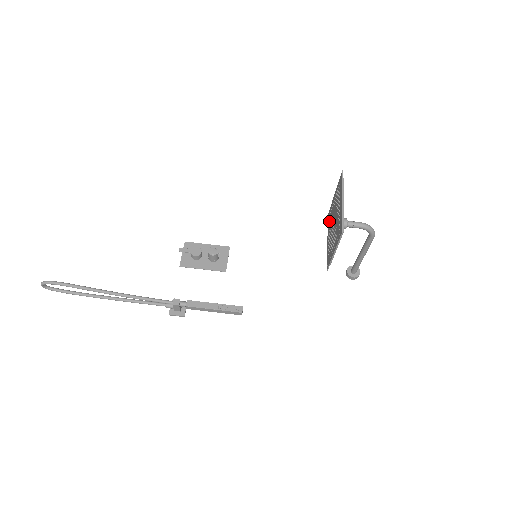
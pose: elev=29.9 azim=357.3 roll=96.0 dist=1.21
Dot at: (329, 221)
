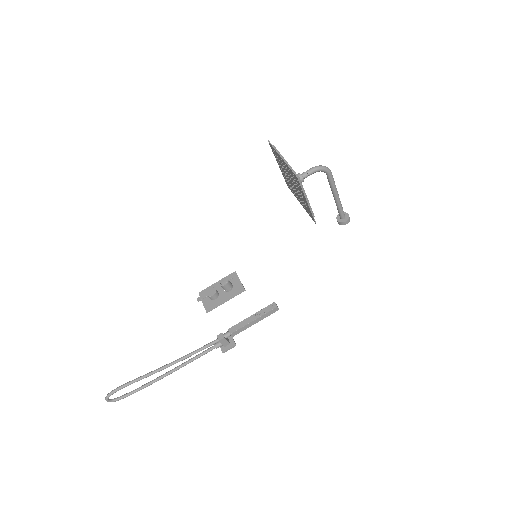
Dot at: (291, 189)
